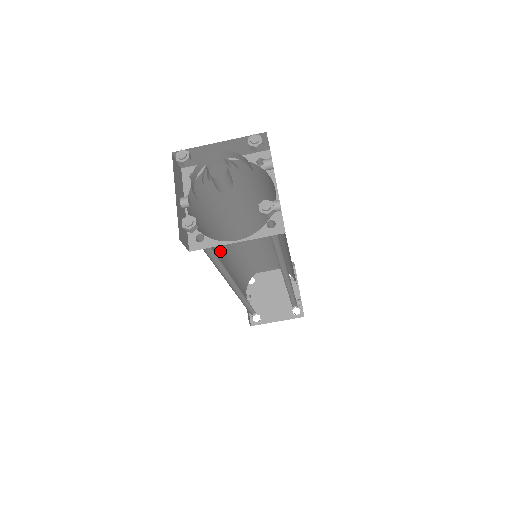
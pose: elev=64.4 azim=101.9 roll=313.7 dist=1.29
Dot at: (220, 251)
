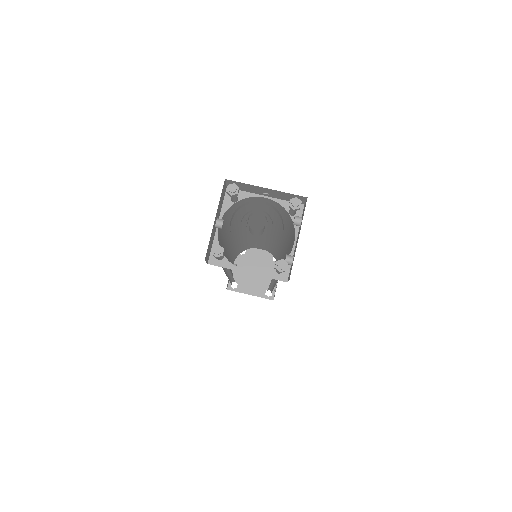
Dot at: (229, 241)
